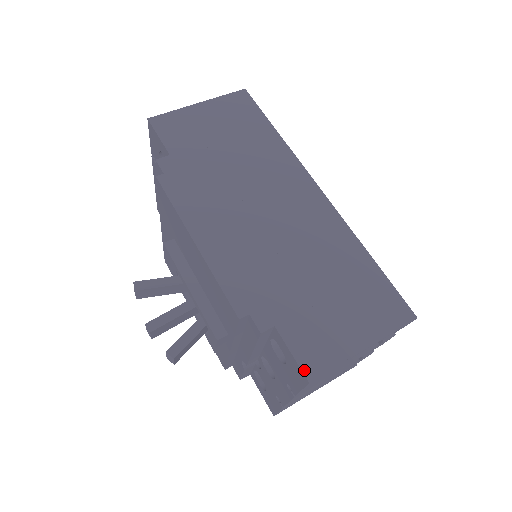
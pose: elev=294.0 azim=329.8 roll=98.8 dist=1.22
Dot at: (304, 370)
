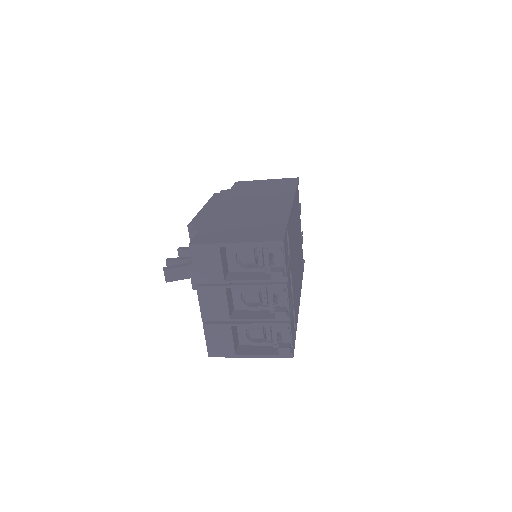
Dot at: (192, 241)
